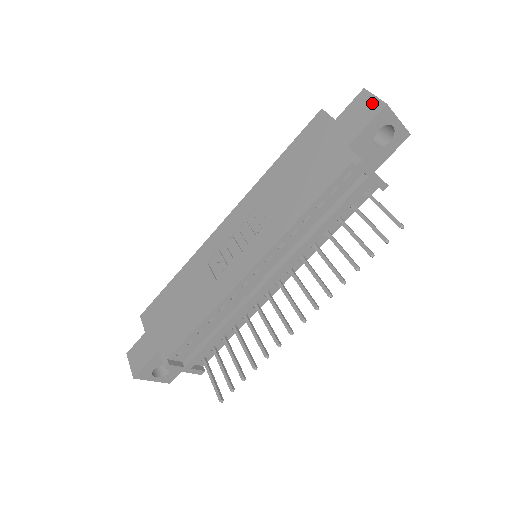
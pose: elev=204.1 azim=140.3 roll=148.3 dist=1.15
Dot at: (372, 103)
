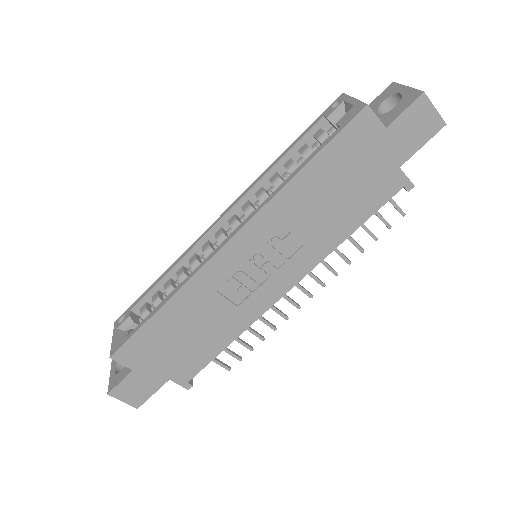
Dot at: (432, 118)
